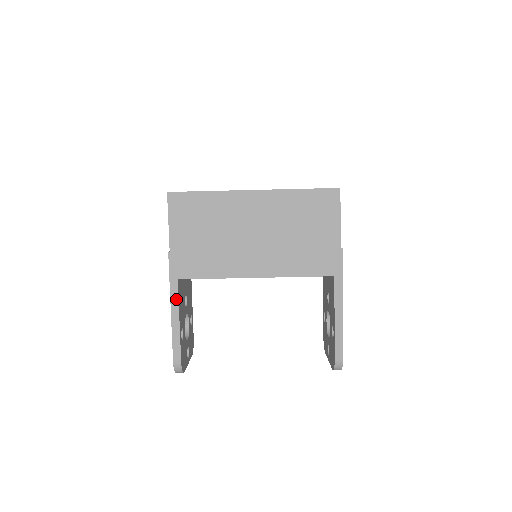
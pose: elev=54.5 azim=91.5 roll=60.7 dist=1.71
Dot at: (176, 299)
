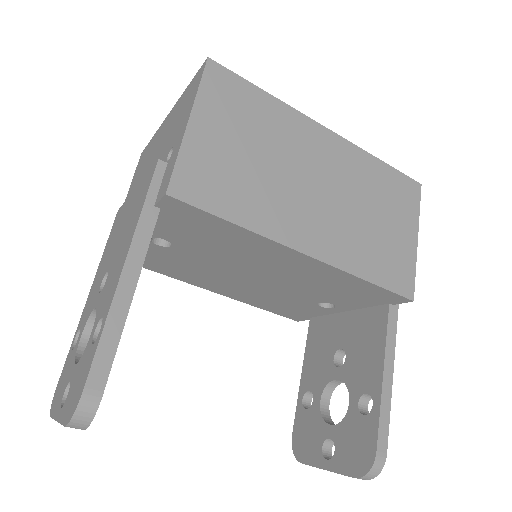
Dot at: (142, 248)
